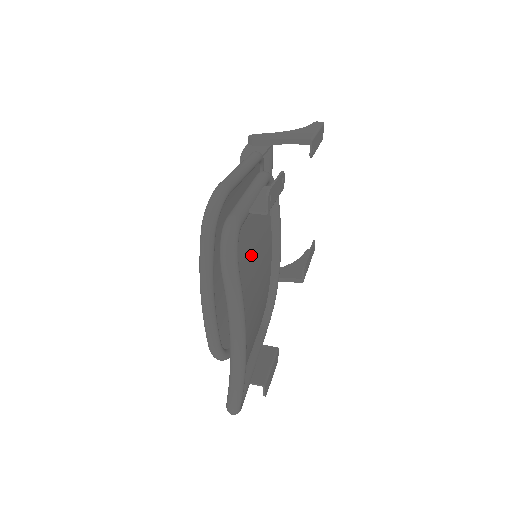
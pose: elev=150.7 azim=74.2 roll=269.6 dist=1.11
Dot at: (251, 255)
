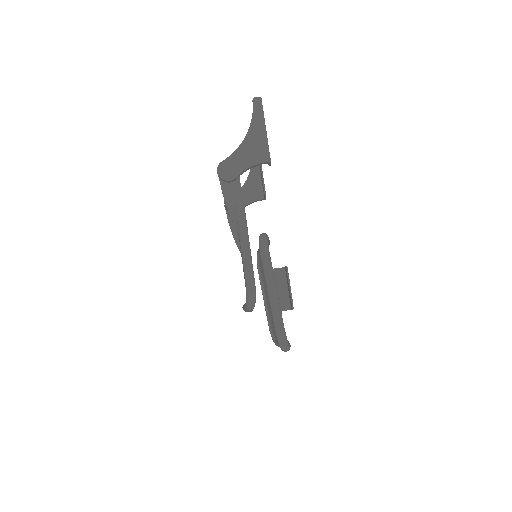
Dot at: occluded
